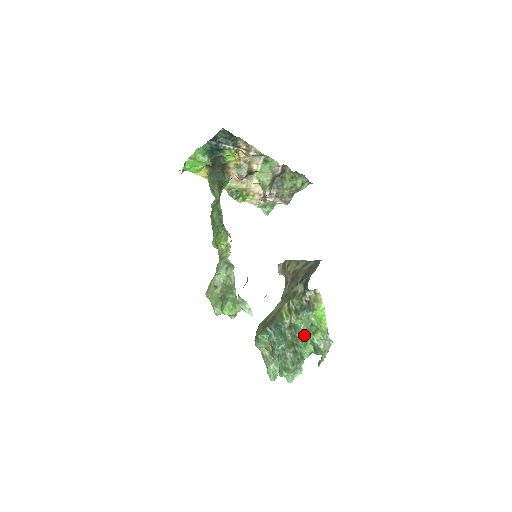
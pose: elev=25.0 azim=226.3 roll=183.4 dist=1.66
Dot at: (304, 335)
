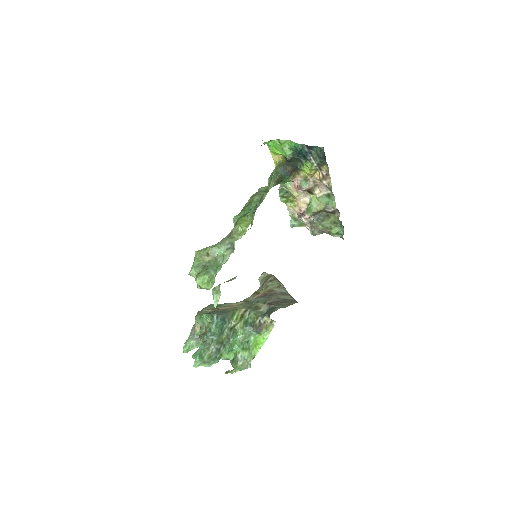
Dot at: (236, 344)
